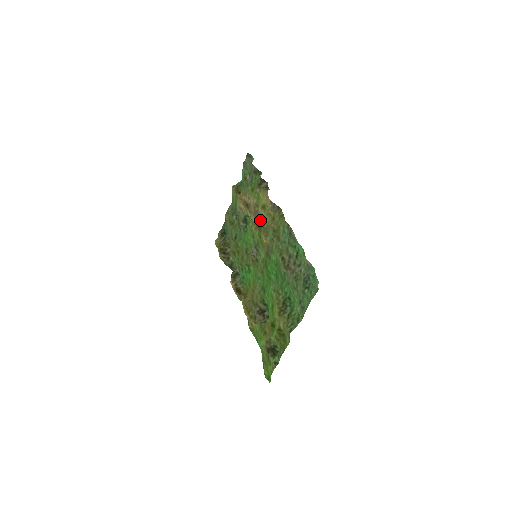
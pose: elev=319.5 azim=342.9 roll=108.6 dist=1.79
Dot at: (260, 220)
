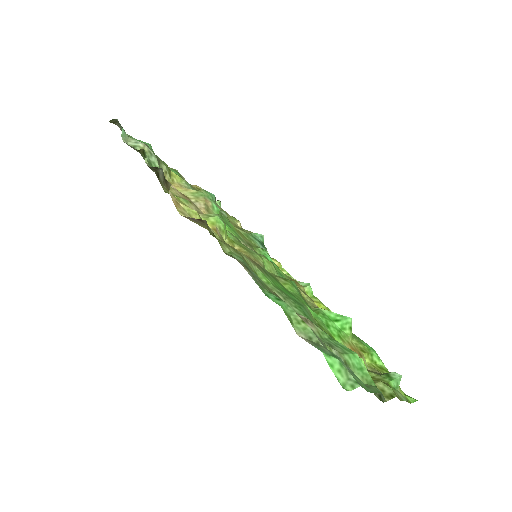
Dot at: occluded
